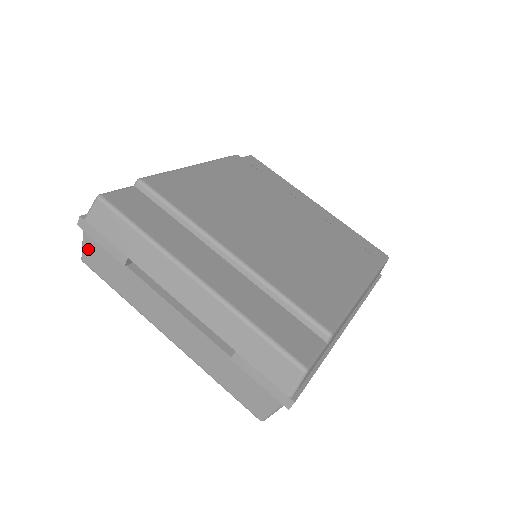
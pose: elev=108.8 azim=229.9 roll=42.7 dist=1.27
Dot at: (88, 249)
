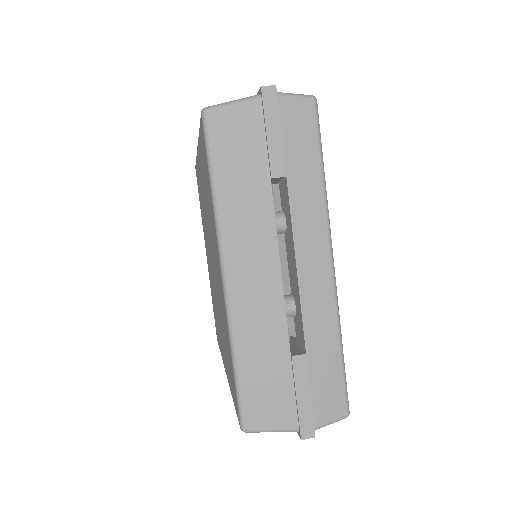
Dot at: (236, 114)
